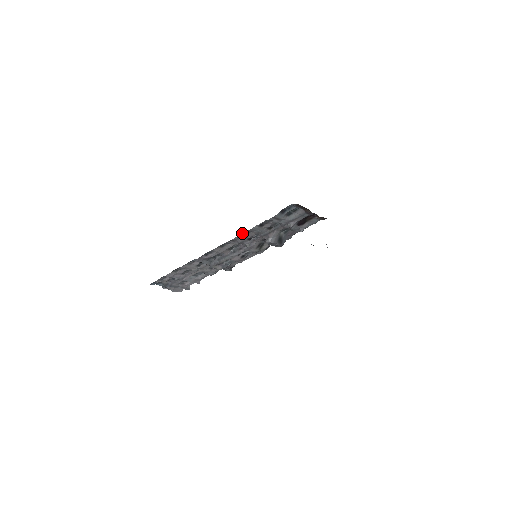
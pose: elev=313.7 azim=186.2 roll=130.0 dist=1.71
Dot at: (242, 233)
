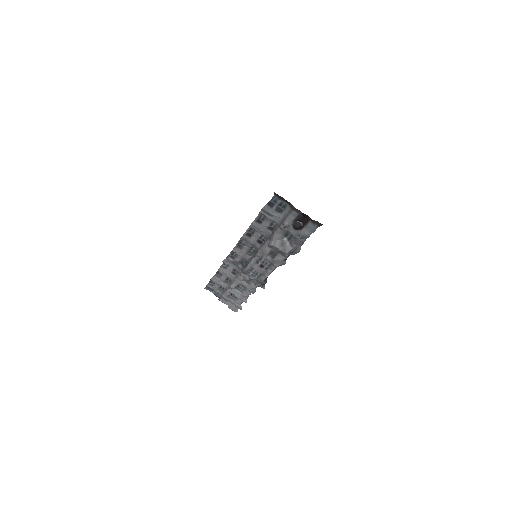
Dot at: (247, 230)
